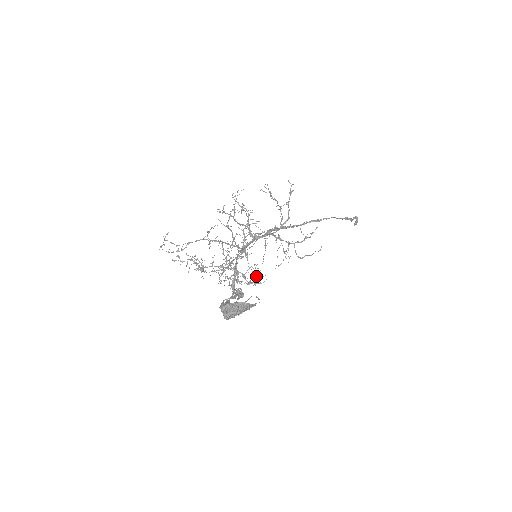
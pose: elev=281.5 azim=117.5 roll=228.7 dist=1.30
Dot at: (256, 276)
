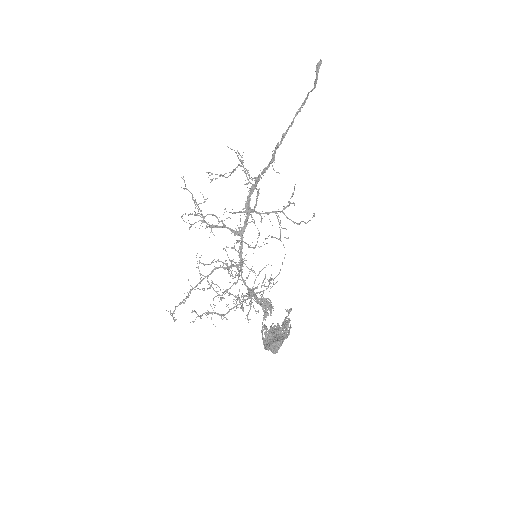
Dot at: occluded
